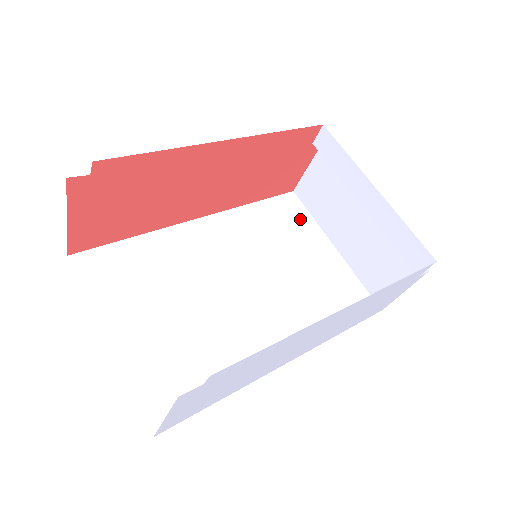
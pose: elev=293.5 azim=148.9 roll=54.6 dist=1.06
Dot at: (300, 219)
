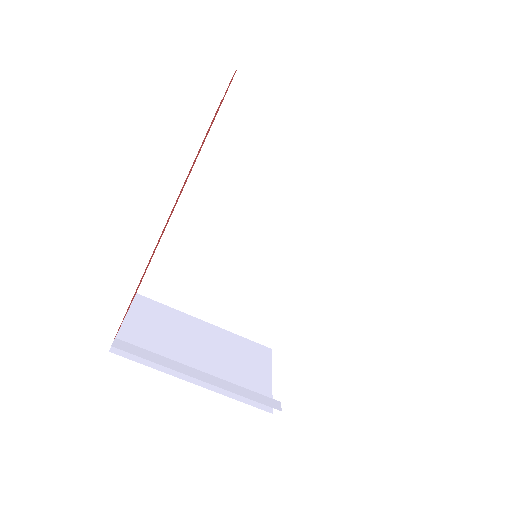
Dot at: (268, 107)
